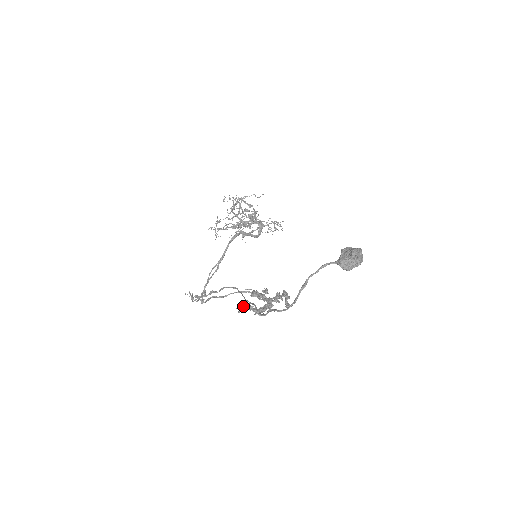
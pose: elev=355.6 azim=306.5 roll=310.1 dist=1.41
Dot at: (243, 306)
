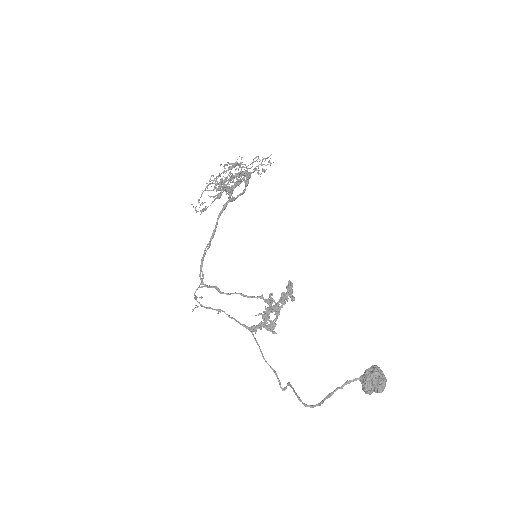
Dot at: (254, 326)
